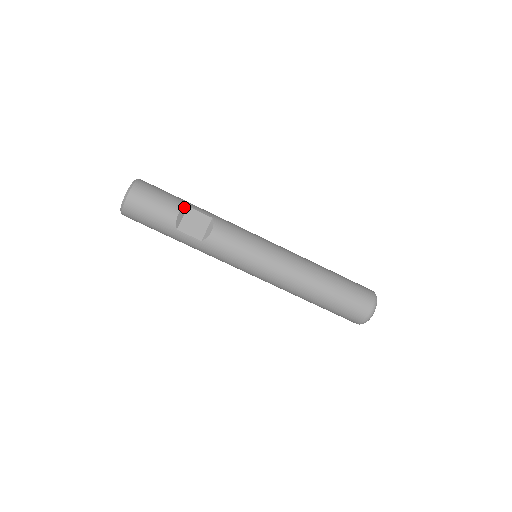
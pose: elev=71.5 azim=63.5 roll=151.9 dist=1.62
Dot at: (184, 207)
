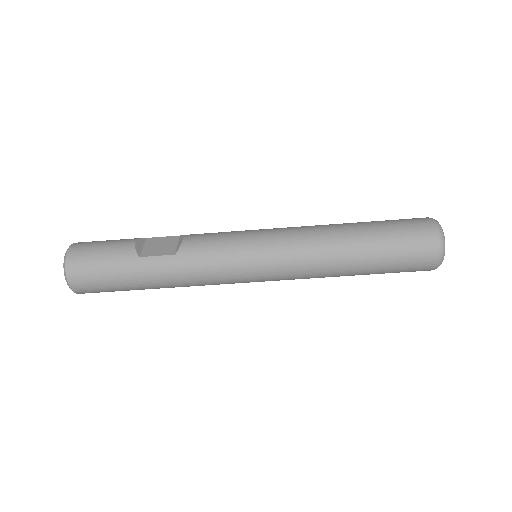
Dot at: (141, 238)
